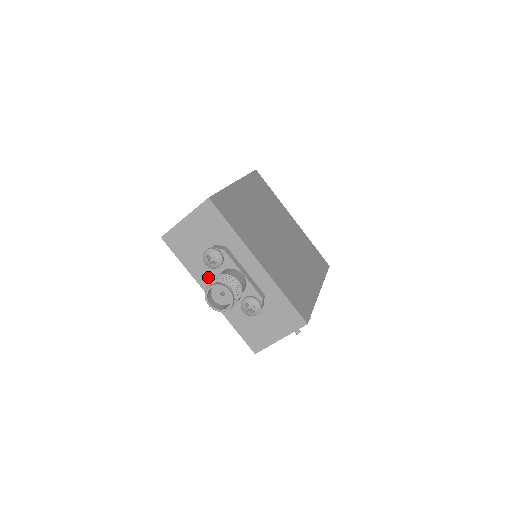
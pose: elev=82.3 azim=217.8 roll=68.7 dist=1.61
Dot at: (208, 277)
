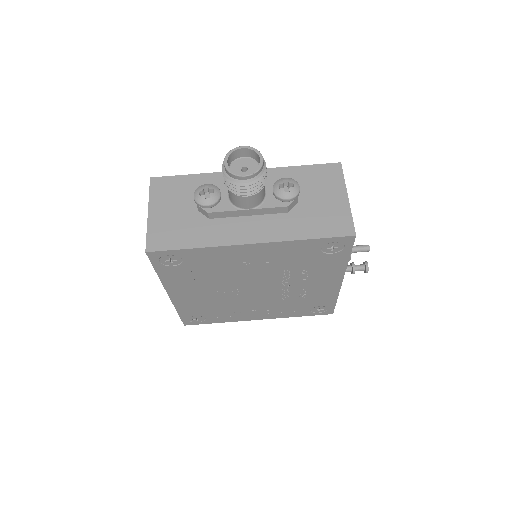
Dot at: (227, 229)
